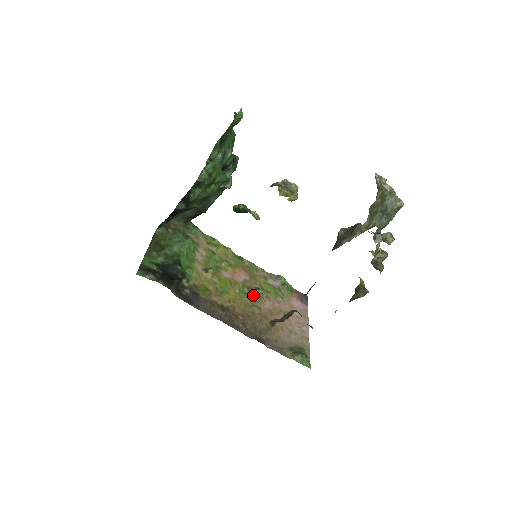
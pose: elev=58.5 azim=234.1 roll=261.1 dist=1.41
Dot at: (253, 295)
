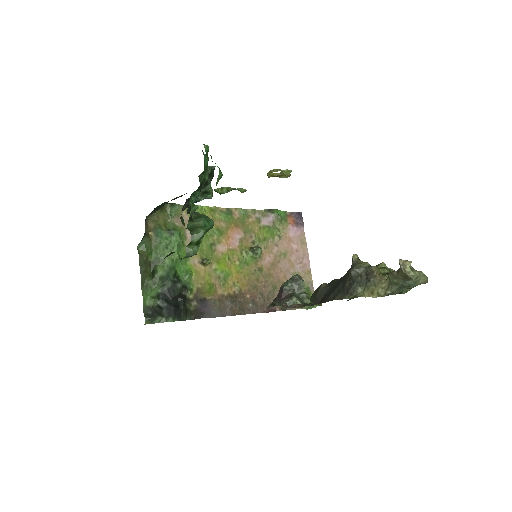
Dot at: (253, 257)
